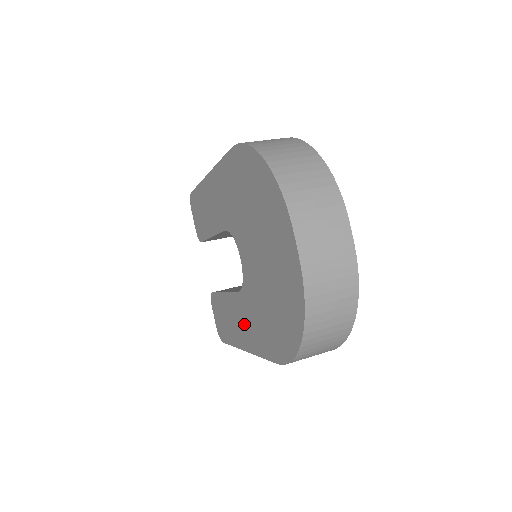
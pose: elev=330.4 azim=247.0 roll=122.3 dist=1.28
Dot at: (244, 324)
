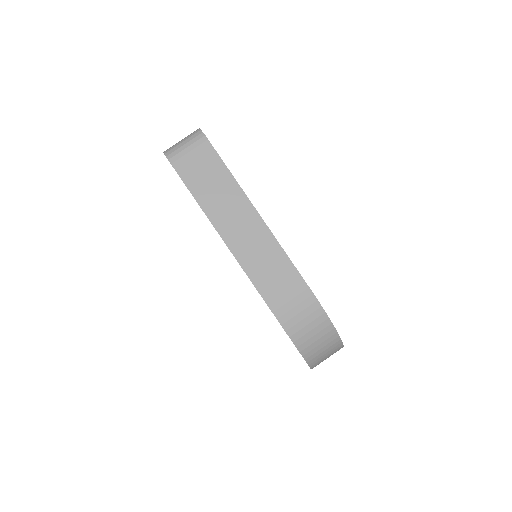
Dot at: occluded
